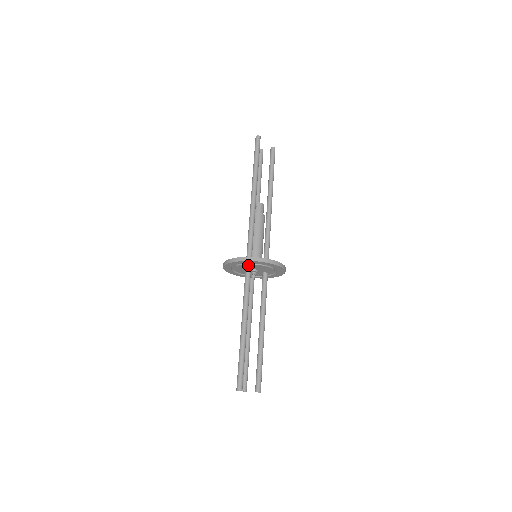
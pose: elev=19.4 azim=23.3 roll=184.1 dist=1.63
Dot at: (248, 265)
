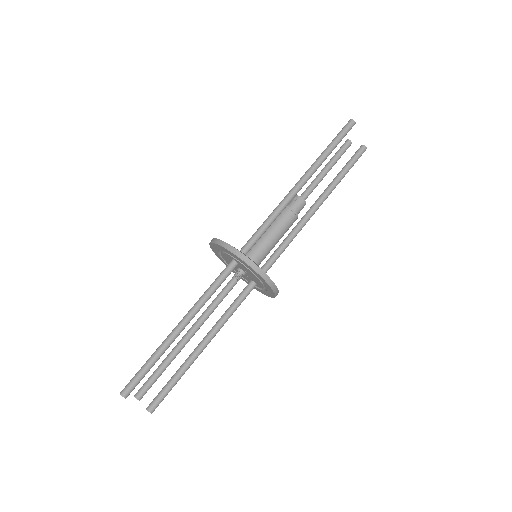
Dot at: (235, 260)
